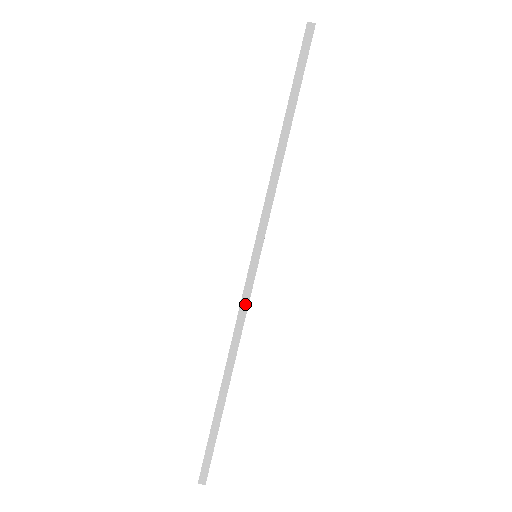
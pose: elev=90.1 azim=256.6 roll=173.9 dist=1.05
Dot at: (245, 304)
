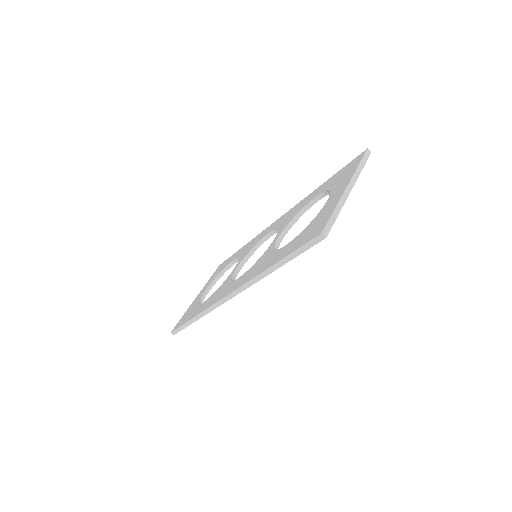
Dot at: (218, 305)
